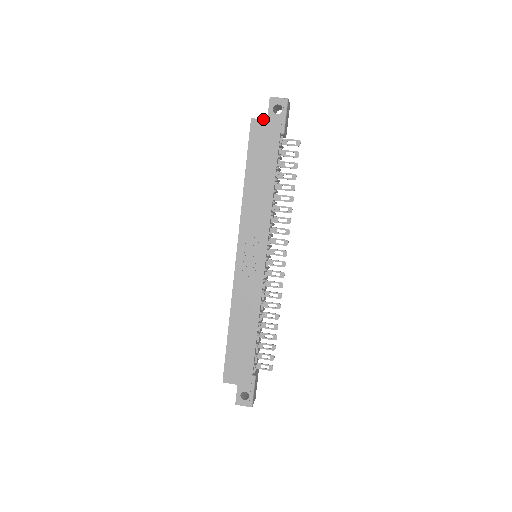
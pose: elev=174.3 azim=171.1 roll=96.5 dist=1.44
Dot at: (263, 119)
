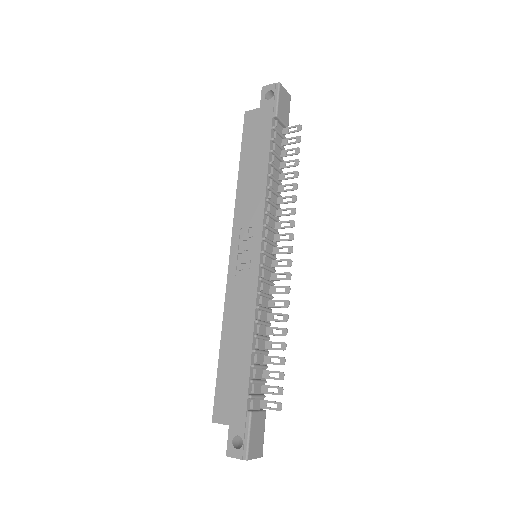
Dot at: (256, 108)
